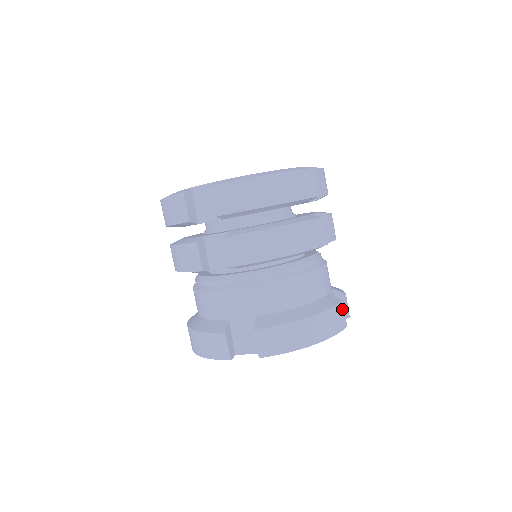
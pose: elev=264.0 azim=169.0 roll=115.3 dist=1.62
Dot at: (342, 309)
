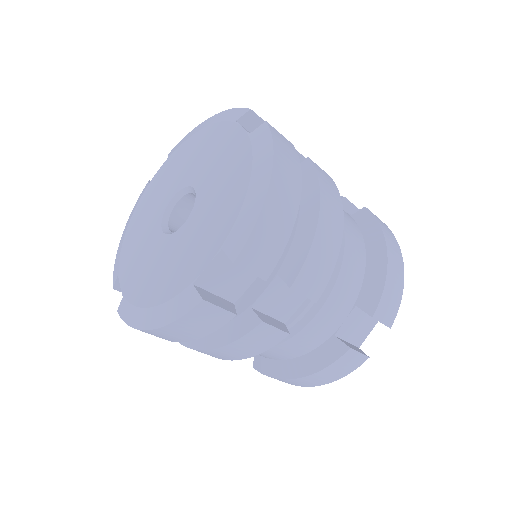
Dot at: occluded
